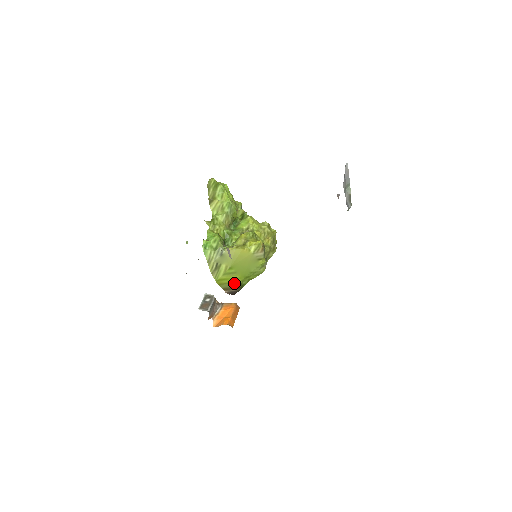
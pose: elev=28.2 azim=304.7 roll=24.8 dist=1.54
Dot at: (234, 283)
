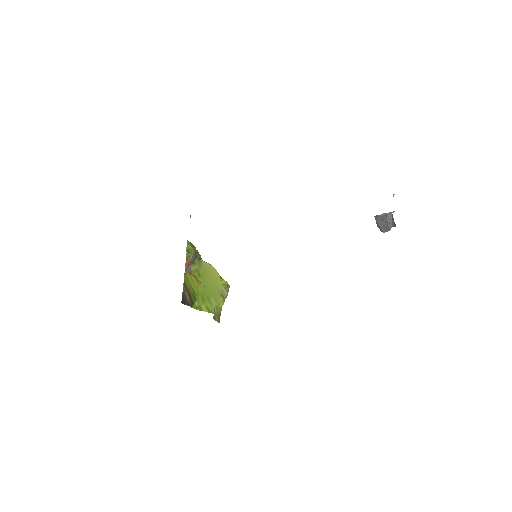
Dot at: (192, 290)
